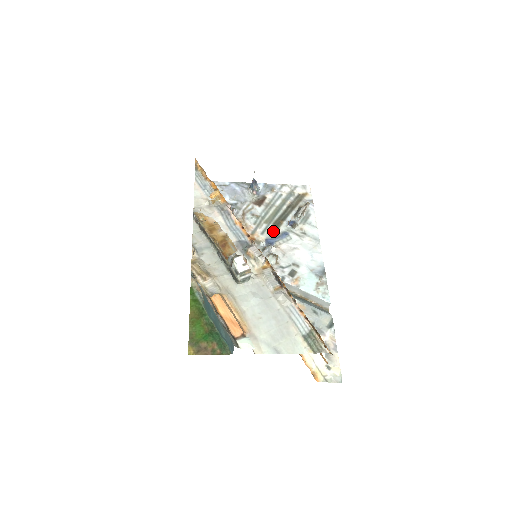
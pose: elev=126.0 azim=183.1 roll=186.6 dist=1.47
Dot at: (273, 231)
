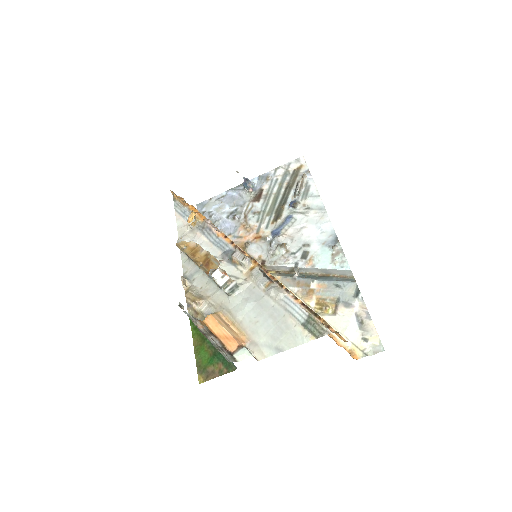
Dot at: (276, 220)
